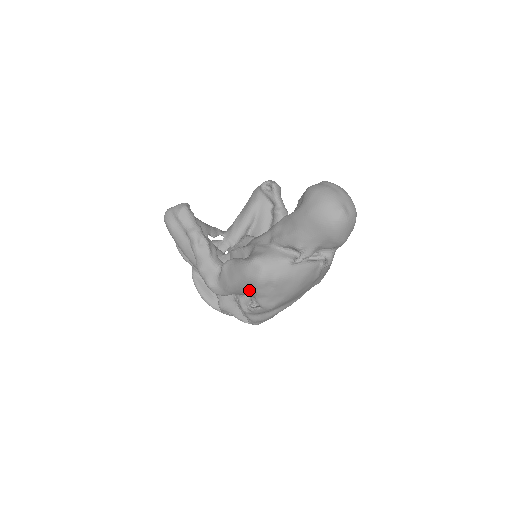
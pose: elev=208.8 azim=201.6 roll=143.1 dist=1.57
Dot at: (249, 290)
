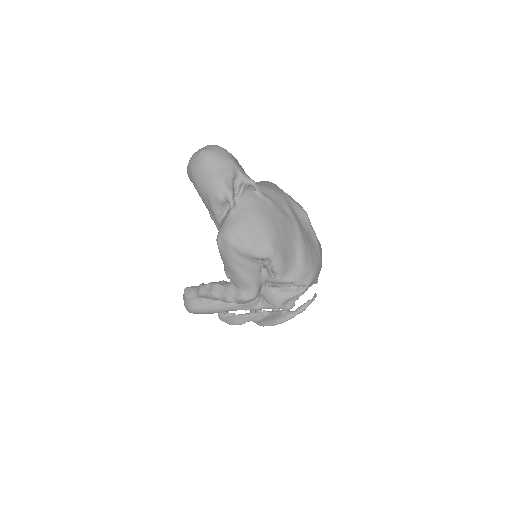
Dot at: (247, 260)
